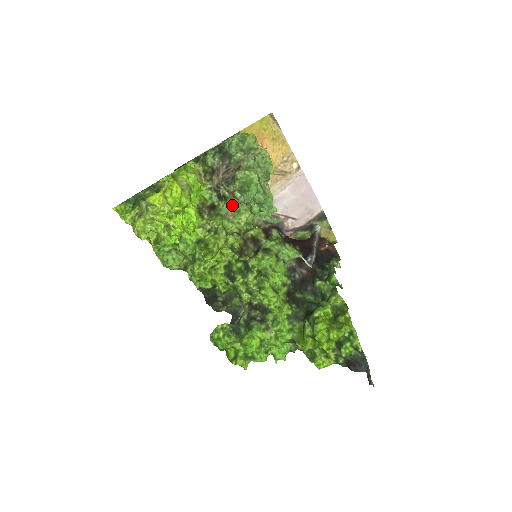
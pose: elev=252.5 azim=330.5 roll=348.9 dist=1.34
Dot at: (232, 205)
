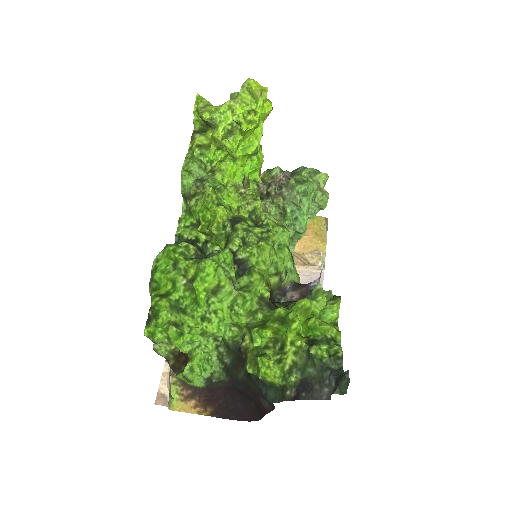
Dot at: (269, 206)
